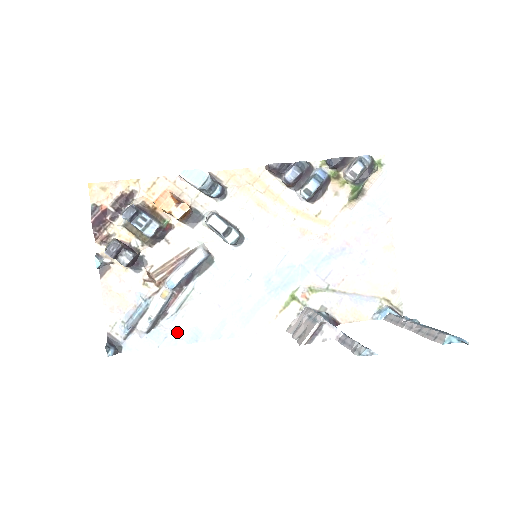
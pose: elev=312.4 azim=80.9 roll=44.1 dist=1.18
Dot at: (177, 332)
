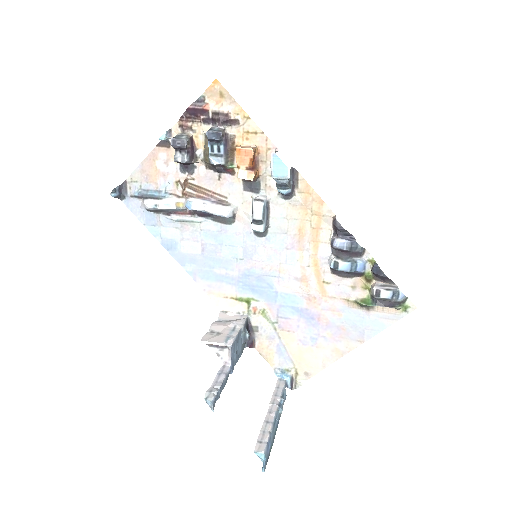
Dot at: (163, 231)
